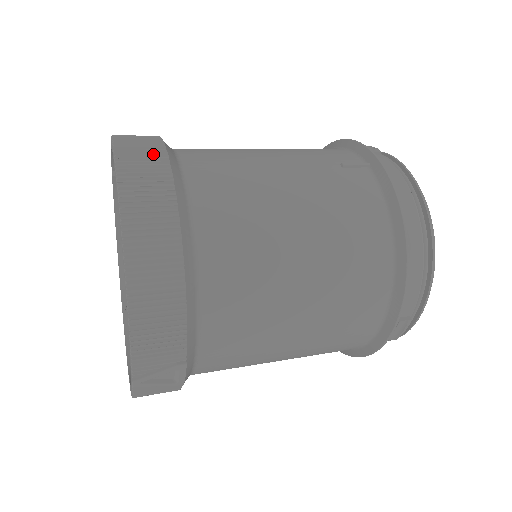
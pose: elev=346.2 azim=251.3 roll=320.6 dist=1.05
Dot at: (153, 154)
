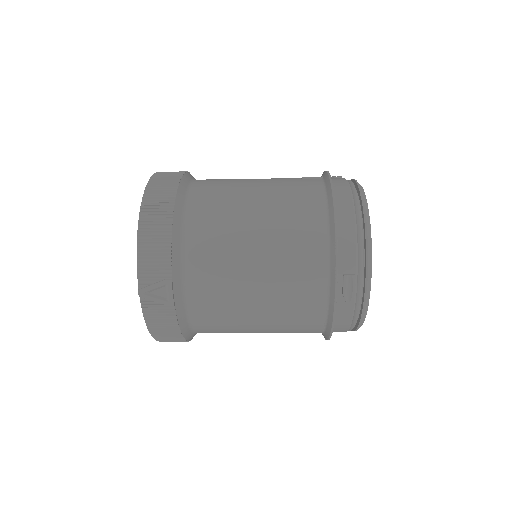
Dot at: occluded
